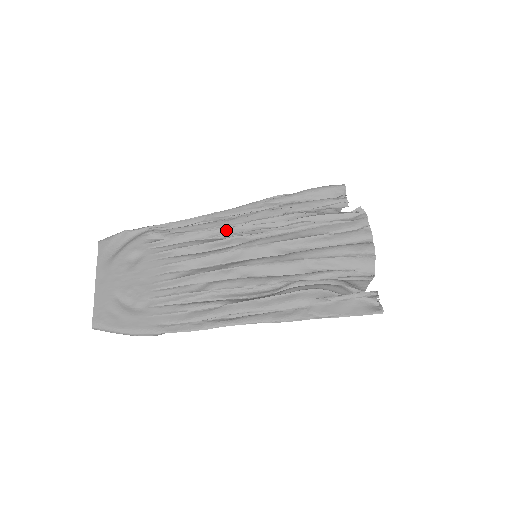
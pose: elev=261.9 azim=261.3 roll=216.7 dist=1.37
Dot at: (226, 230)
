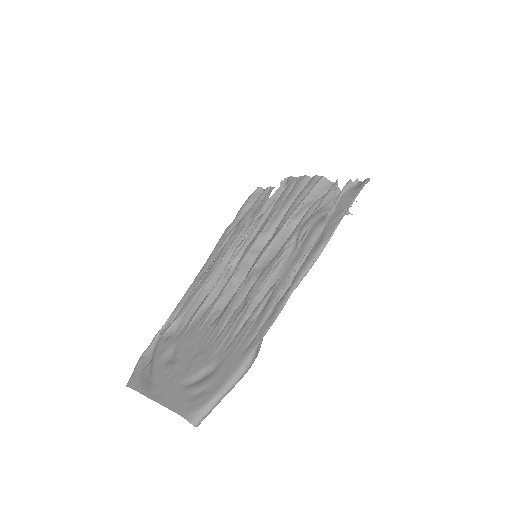
Dot at: (217, 272)
